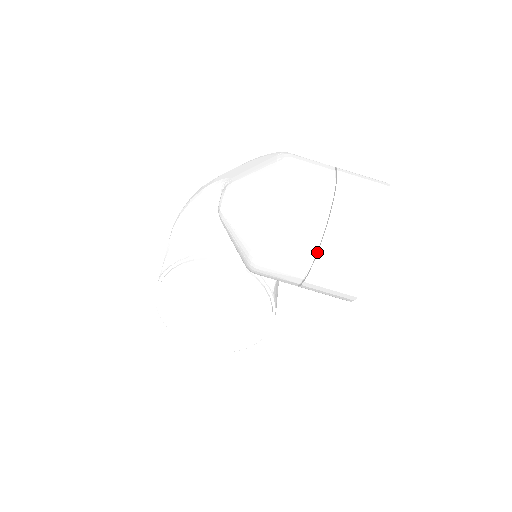
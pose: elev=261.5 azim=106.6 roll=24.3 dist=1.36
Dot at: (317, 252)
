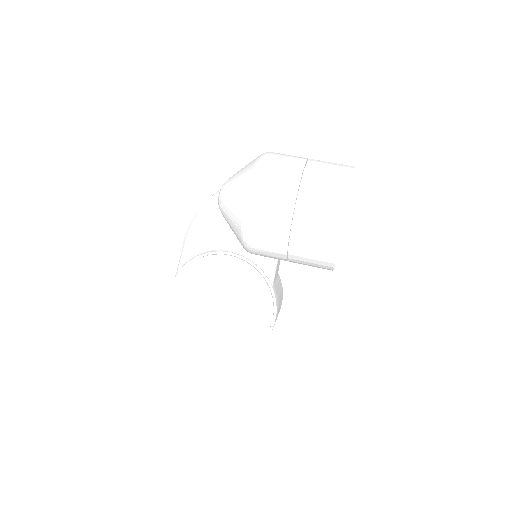
Dot at: (295, 208)
